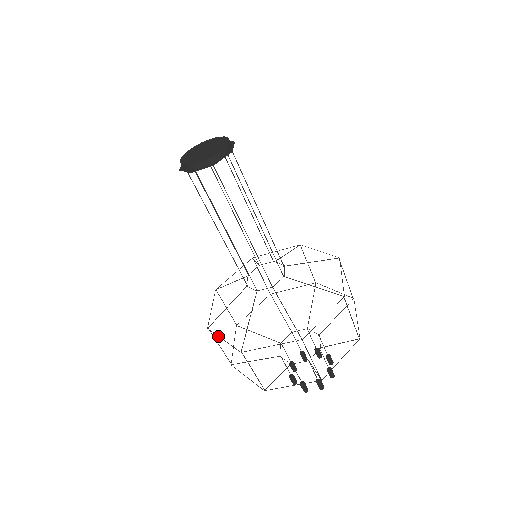
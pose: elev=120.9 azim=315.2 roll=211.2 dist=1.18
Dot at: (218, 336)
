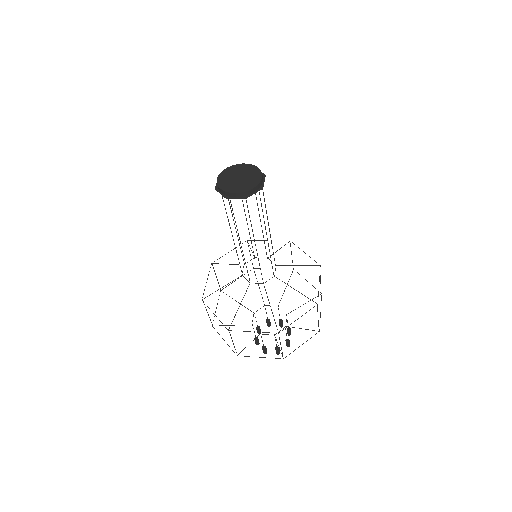
Dot at: occluded
